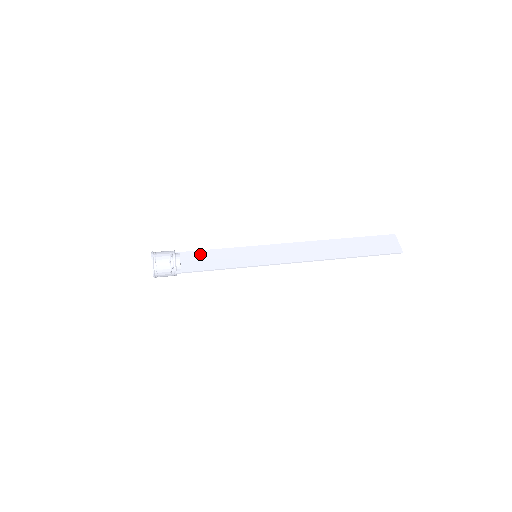
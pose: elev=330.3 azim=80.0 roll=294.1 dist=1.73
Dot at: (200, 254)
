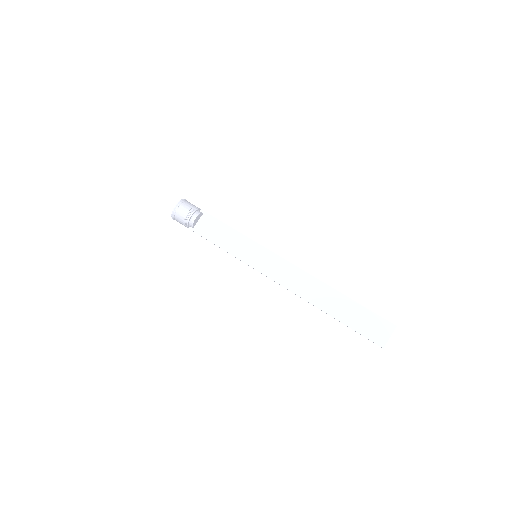
Dot at: (217, 224)
